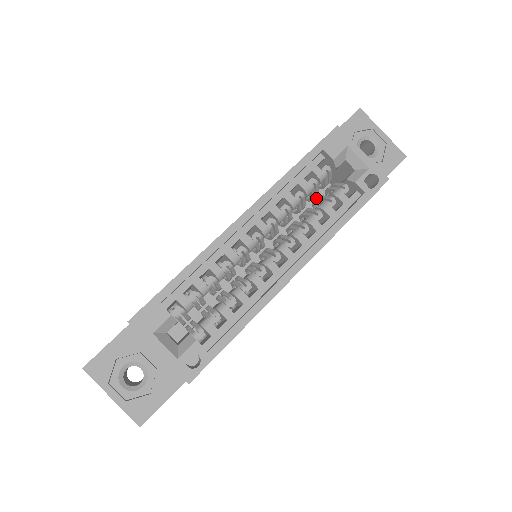
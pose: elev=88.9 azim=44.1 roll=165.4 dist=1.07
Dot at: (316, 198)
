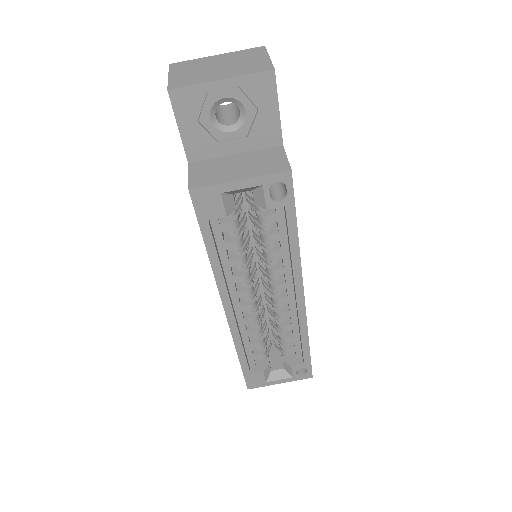
Dot at: occluded
